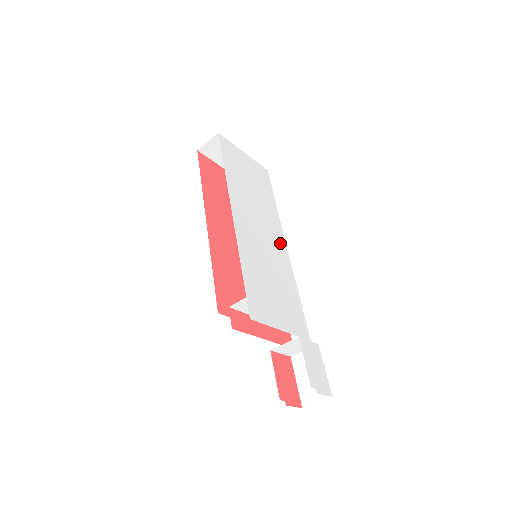
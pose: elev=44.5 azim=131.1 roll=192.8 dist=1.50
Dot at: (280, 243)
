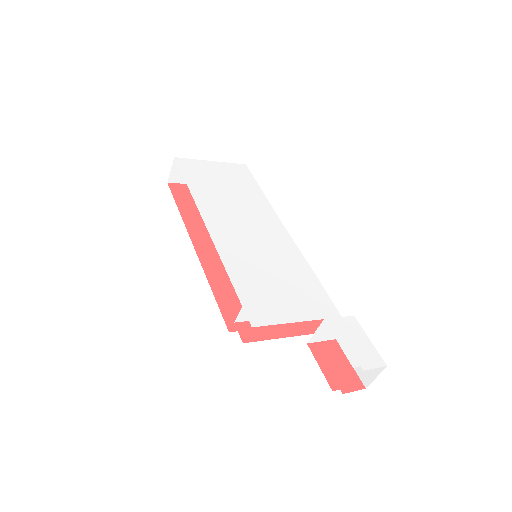
Dot at: (277, 231)
